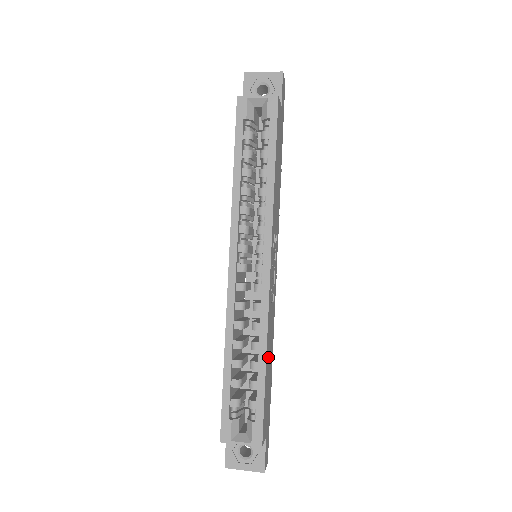
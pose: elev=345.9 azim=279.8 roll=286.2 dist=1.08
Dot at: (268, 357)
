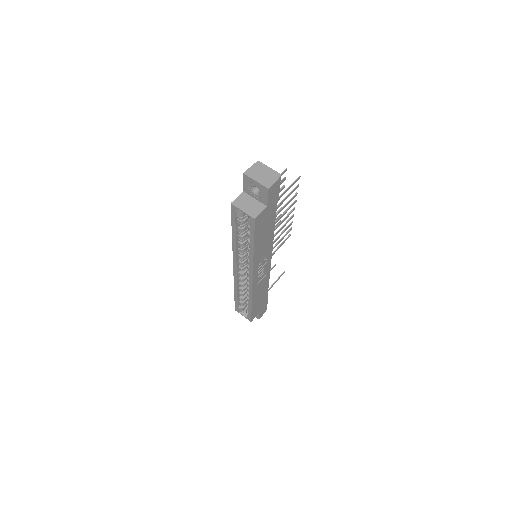
Dot at: (257, 298)
